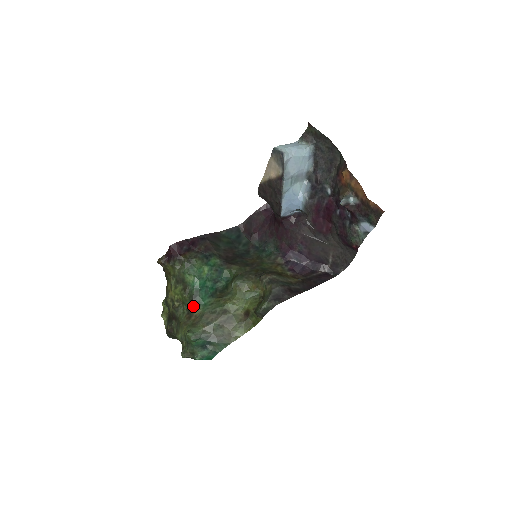
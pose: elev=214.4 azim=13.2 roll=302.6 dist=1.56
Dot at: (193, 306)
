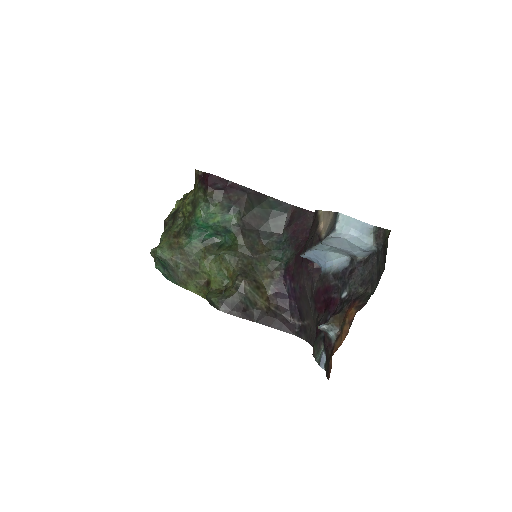
Dot at: (183, 233)
